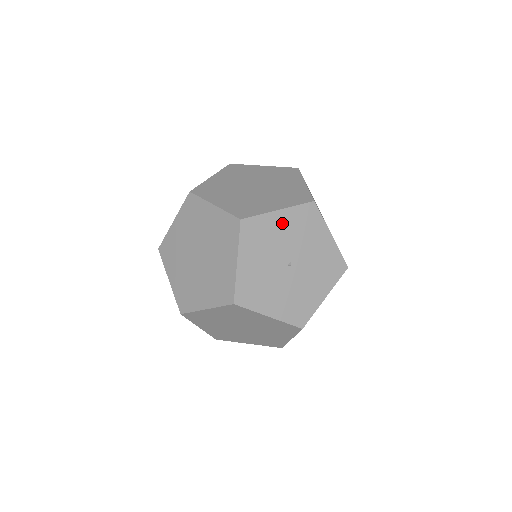
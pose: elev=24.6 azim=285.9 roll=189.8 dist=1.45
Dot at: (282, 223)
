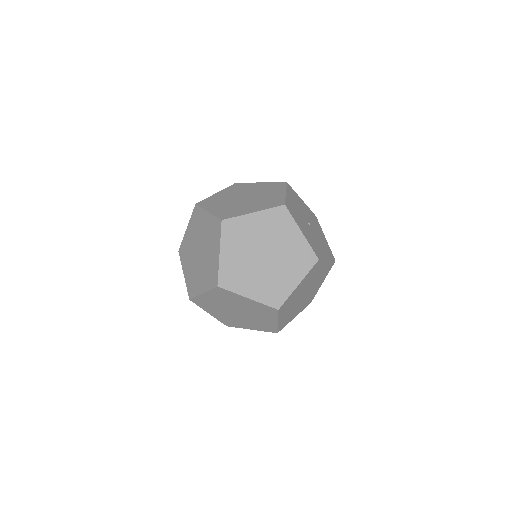
Dot at: (304, 206)
